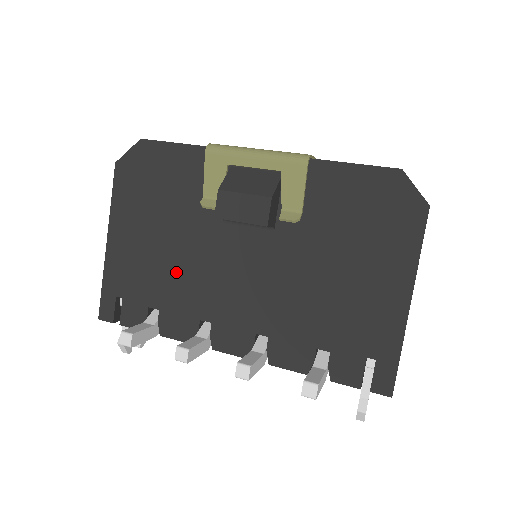
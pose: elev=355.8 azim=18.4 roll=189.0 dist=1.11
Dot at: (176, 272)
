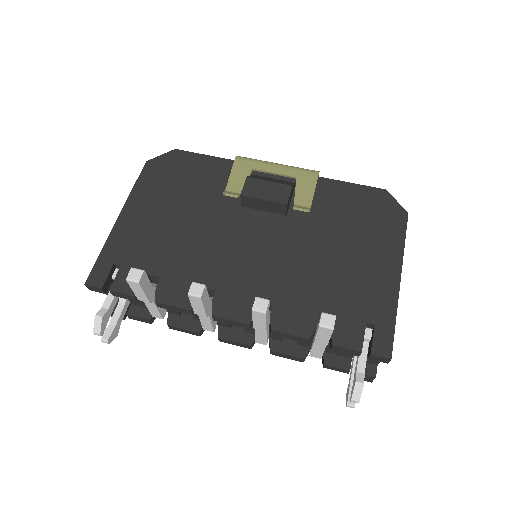
Dot at: (186, 246)
